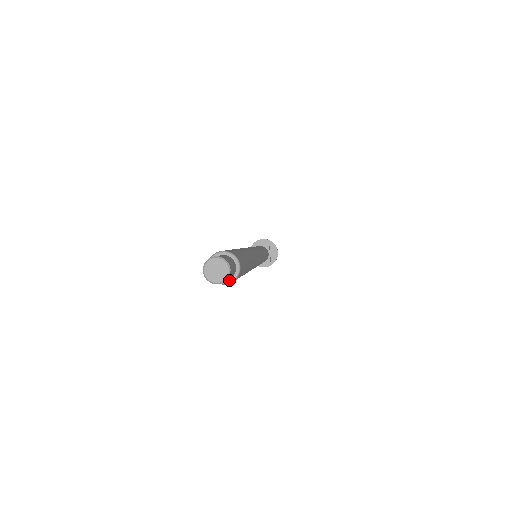
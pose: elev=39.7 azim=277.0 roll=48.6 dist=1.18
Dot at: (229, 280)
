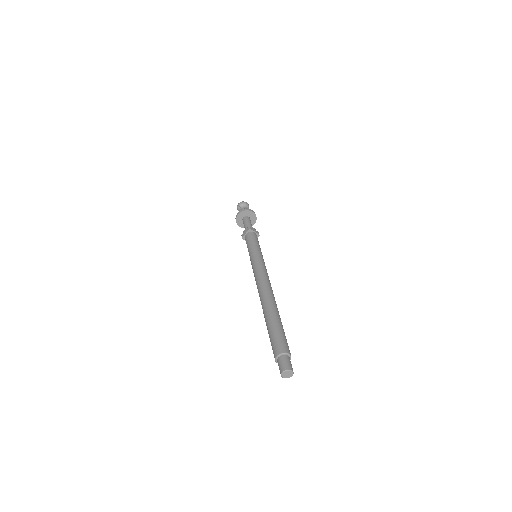
Dot at: occluded
